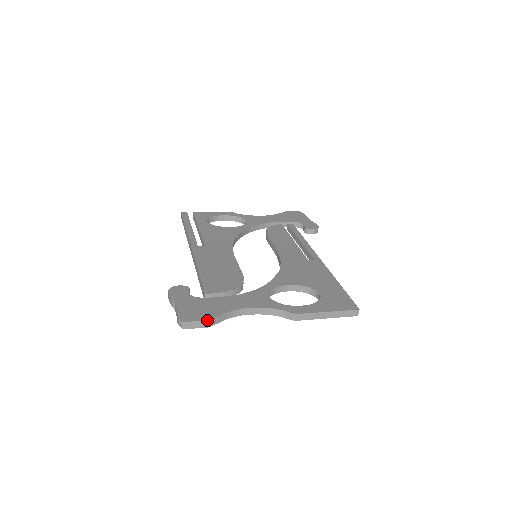
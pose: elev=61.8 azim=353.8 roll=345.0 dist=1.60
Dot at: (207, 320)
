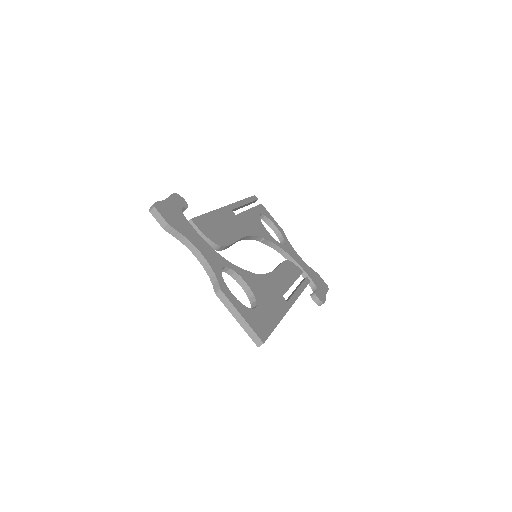
Dot at: (167, 222)
